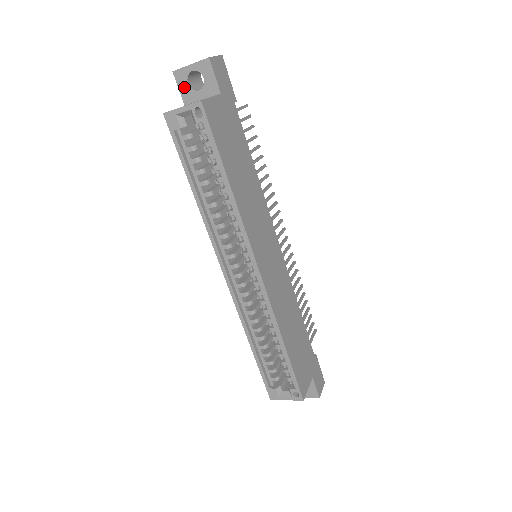
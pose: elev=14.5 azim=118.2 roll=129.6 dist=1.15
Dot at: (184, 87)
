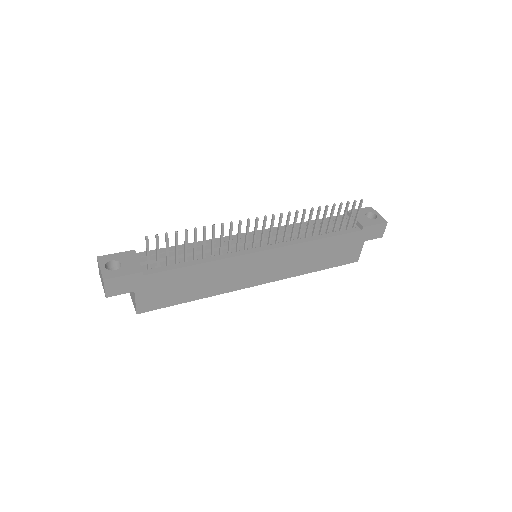
Dot at: occluded
